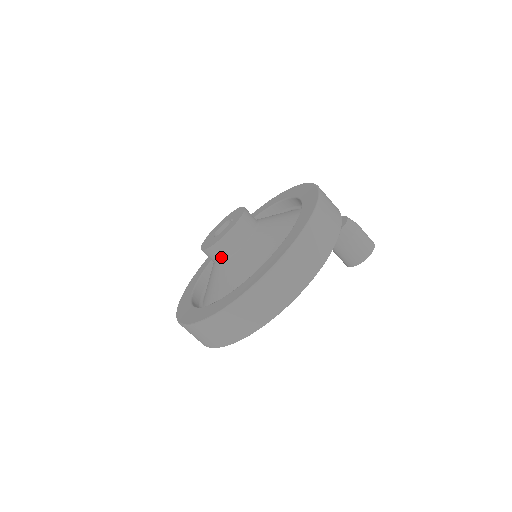
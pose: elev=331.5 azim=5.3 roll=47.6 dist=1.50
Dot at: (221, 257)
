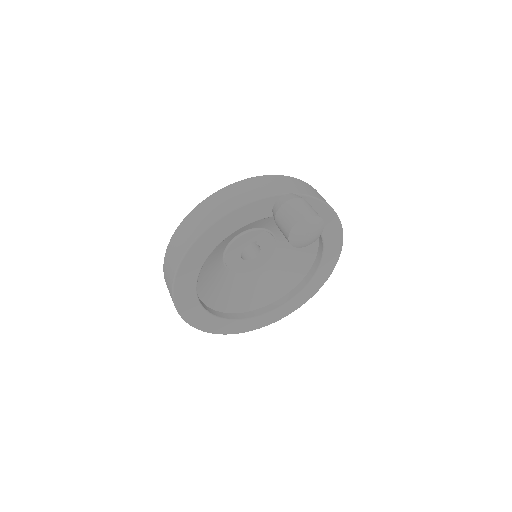
Dot at: occluded
